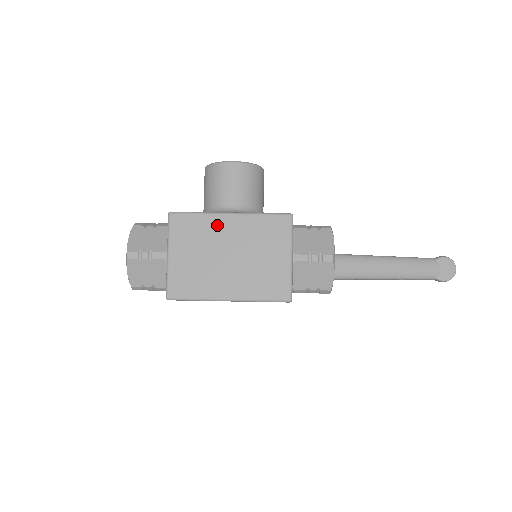
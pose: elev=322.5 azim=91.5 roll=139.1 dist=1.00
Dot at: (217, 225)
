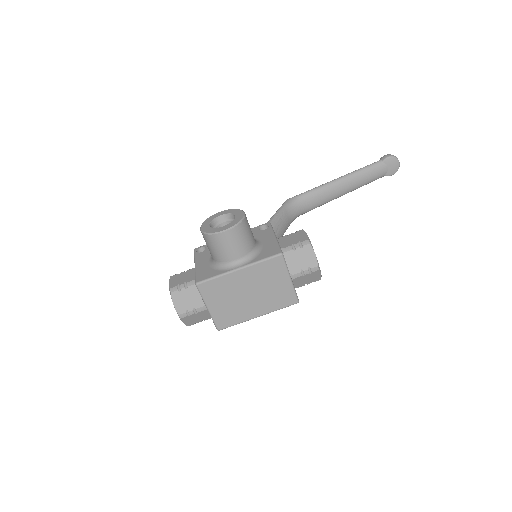
Dot at: (233, 280)
